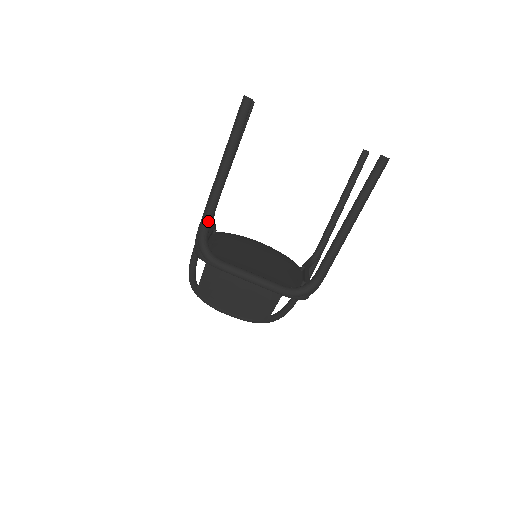
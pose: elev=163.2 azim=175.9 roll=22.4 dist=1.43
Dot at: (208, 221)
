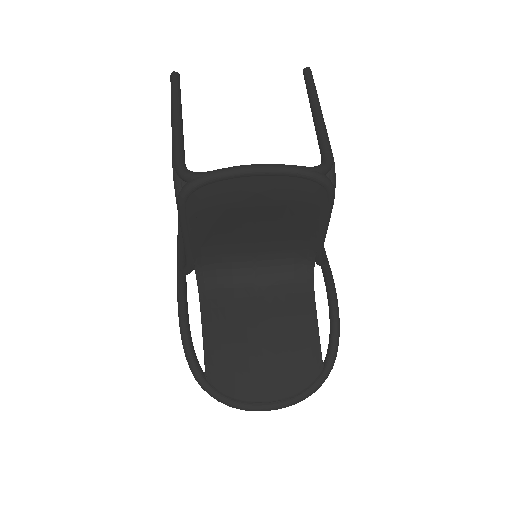
Dot at: (180, 151)
